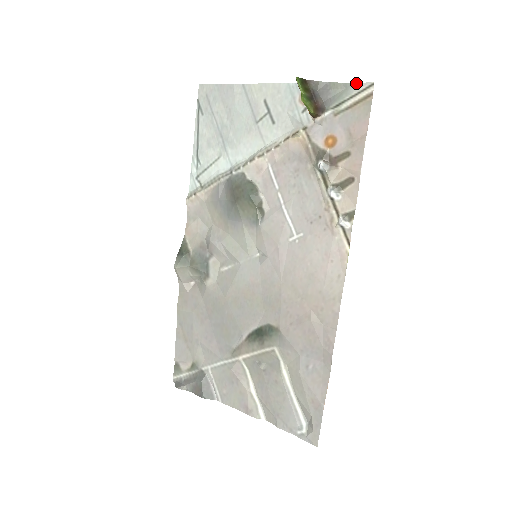
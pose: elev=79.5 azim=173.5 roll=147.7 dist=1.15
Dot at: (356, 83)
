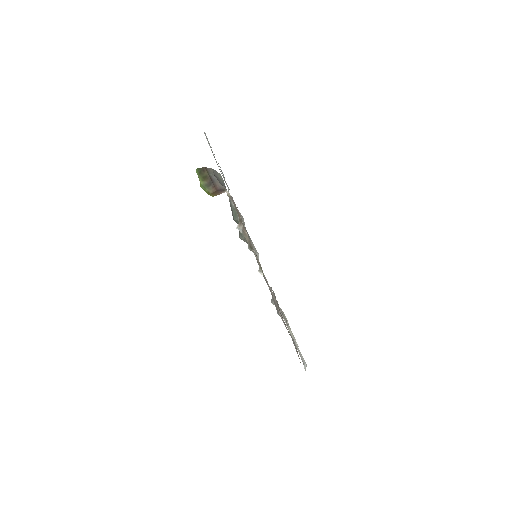
Dot at: occluded
